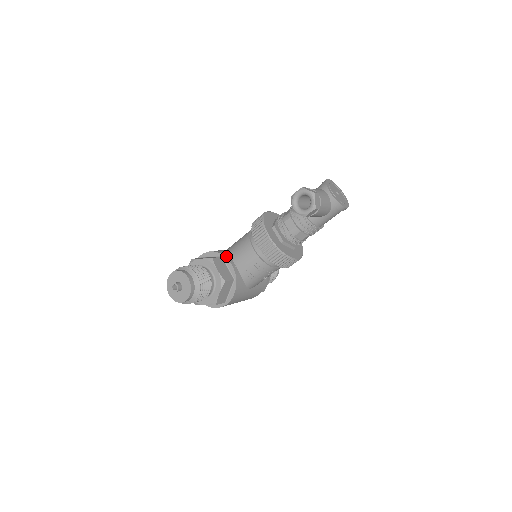
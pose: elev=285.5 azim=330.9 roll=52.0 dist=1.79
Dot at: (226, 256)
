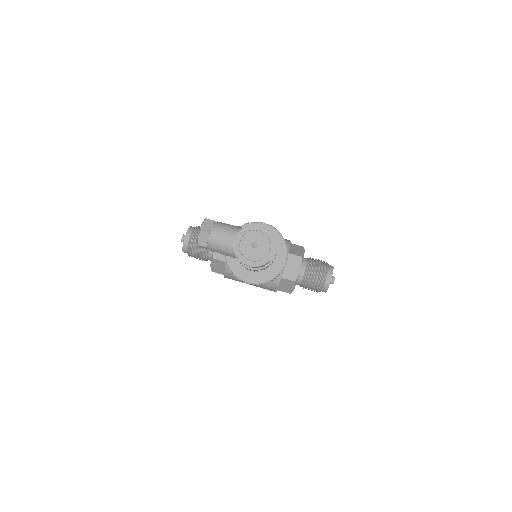
Dot at: occluded
